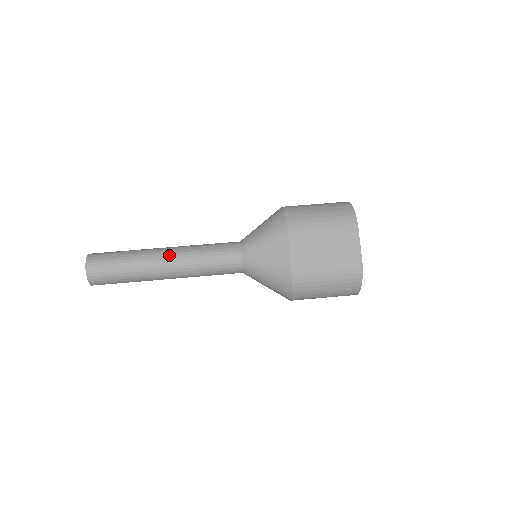
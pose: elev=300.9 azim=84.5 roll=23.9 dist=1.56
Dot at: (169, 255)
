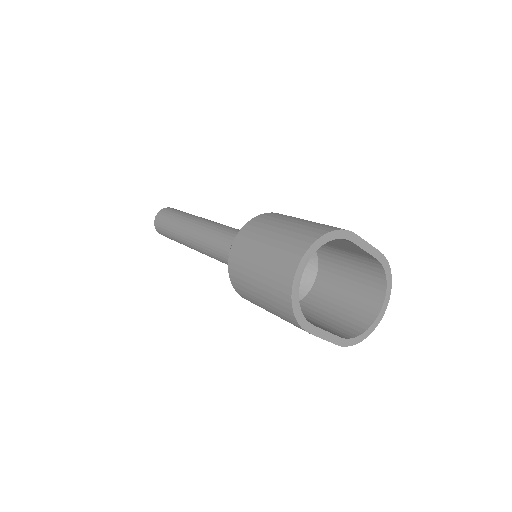
Dot at: occluded
